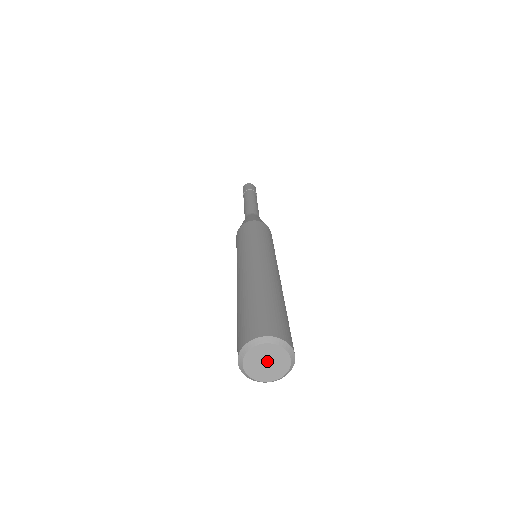
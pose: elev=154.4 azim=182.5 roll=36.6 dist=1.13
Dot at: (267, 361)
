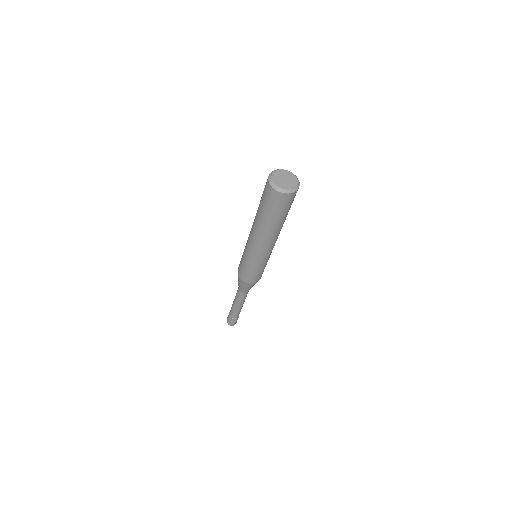
Dot at: (286, 179)
